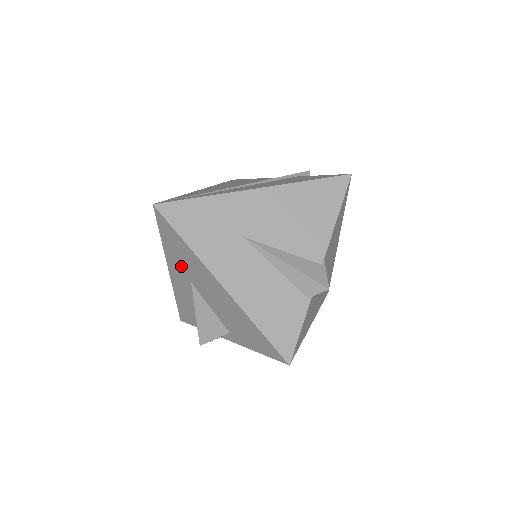
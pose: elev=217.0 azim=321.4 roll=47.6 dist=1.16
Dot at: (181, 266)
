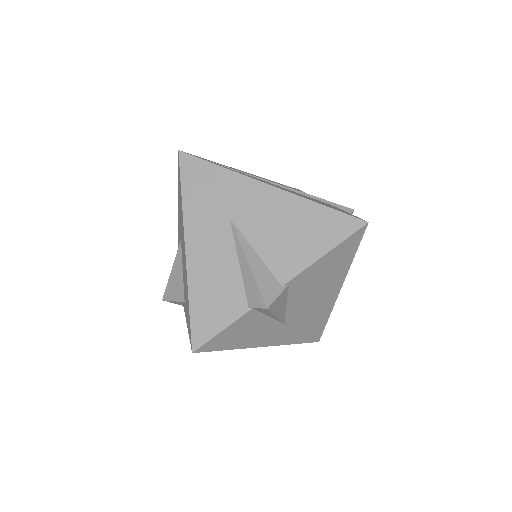
Dot at: (180, 220)
